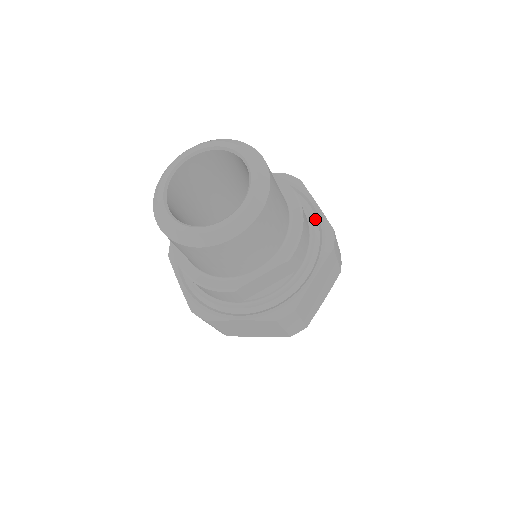
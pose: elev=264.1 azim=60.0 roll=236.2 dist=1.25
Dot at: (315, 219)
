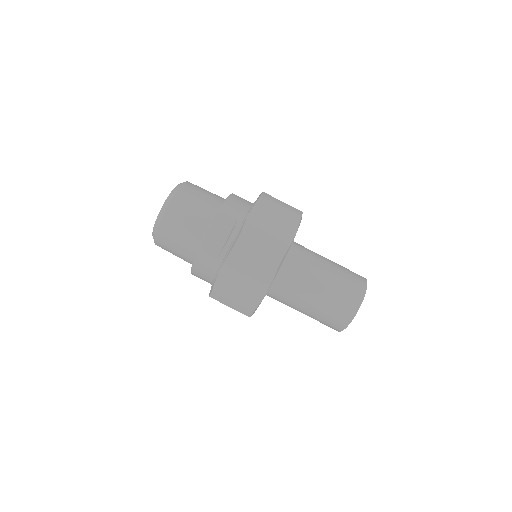
Dot at: occluded
